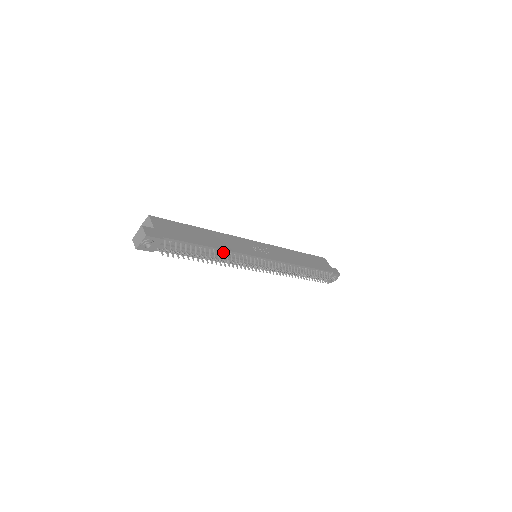
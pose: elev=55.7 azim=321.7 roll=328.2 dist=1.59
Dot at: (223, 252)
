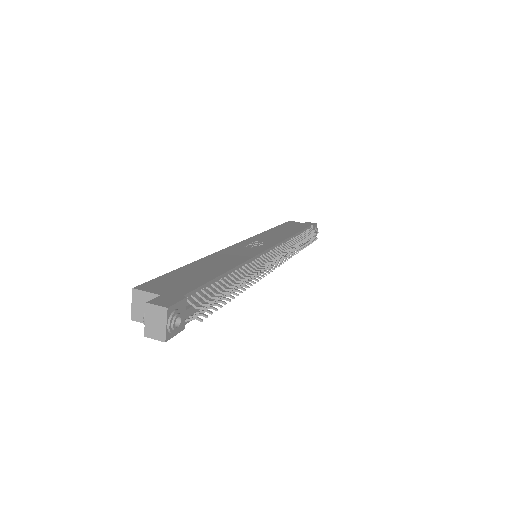
Dot at: (240, 269)
